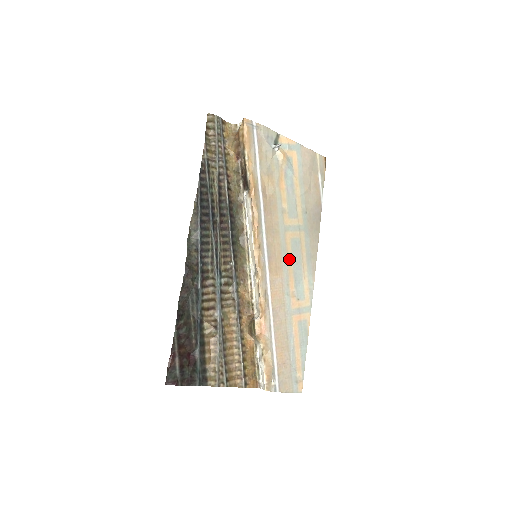
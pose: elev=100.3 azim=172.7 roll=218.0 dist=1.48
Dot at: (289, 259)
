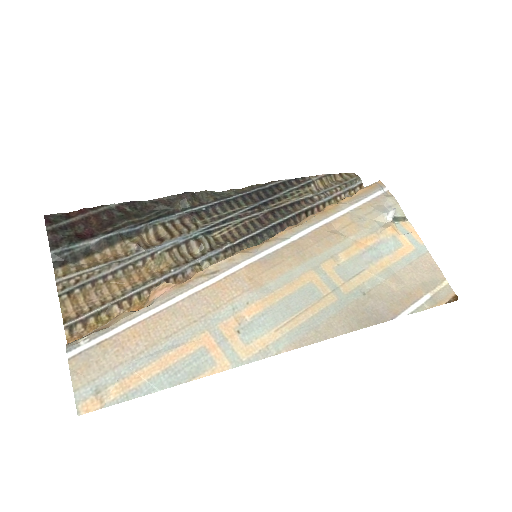
Dot at: (284, 291)
